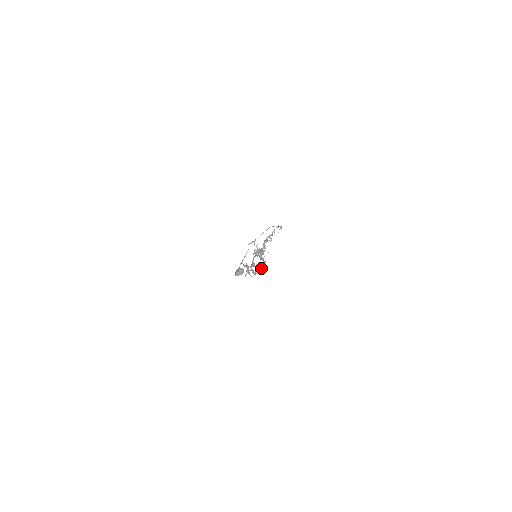
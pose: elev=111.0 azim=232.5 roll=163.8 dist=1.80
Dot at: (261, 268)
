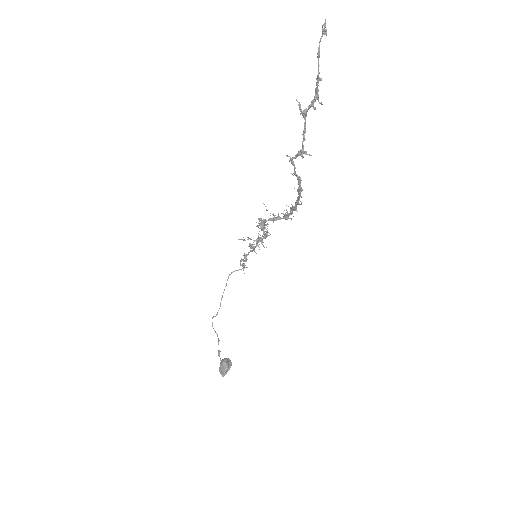
Dot at: (292, 211)
